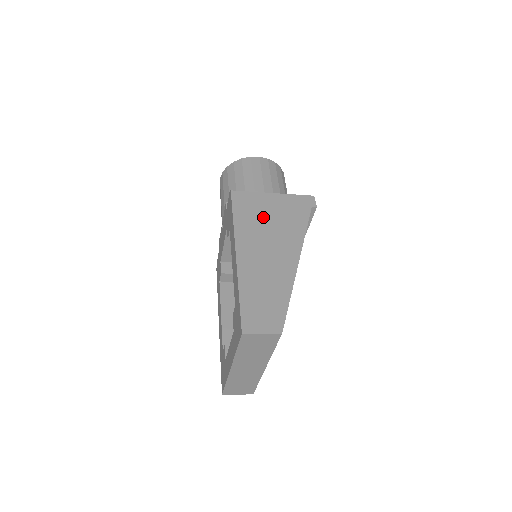
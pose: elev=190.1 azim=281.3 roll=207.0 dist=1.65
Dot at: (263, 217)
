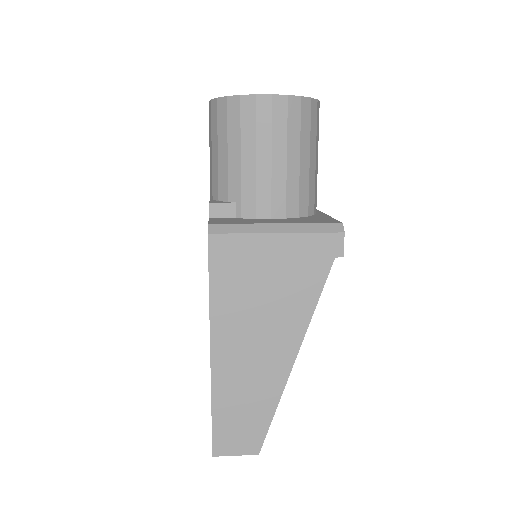
Dot at: (255, 285)
